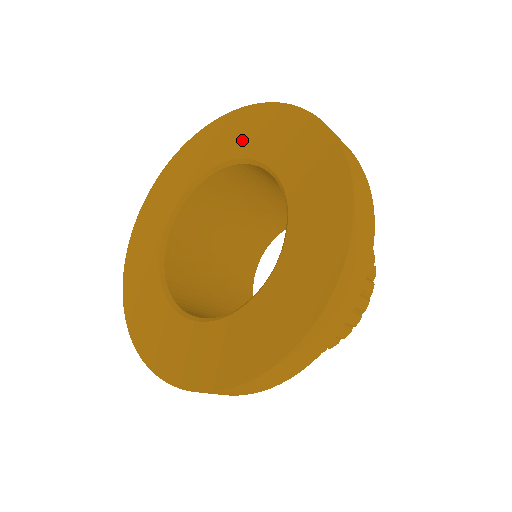
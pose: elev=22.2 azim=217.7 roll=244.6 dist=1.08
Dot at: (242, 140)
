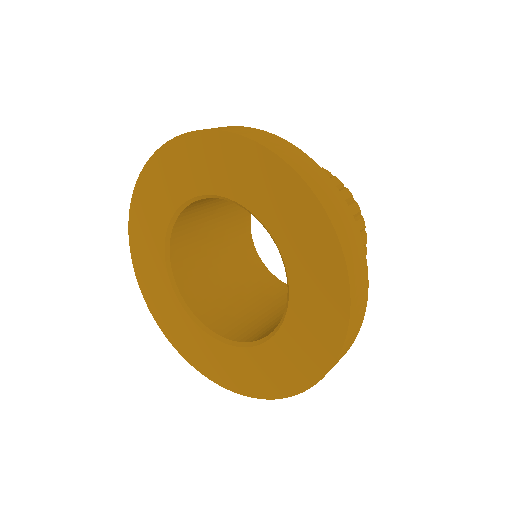
Dot at: (252, 189)
